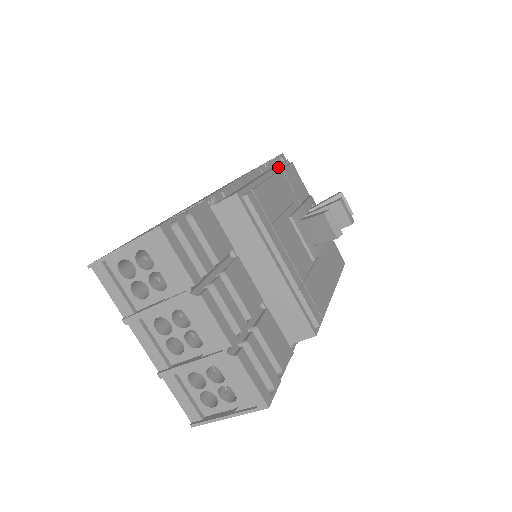
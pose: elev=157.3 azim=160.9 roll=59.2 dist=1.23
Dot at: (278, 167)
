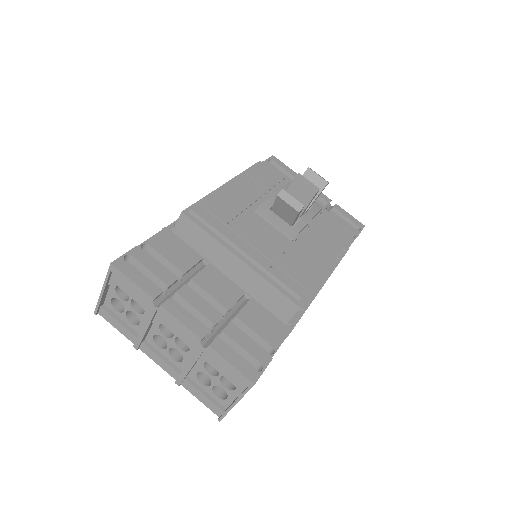
Dot at: (244, 172)
